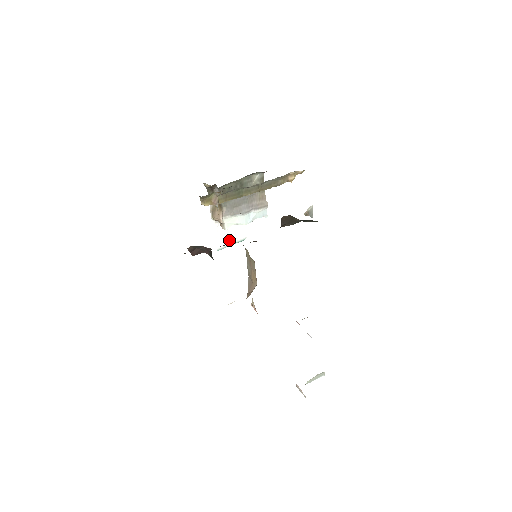
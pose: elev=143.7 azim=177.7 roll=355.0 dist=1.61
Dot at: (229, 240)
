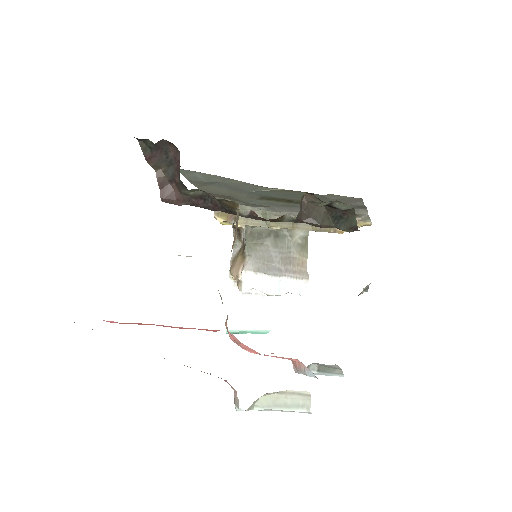
Dot at: (246, 321)
